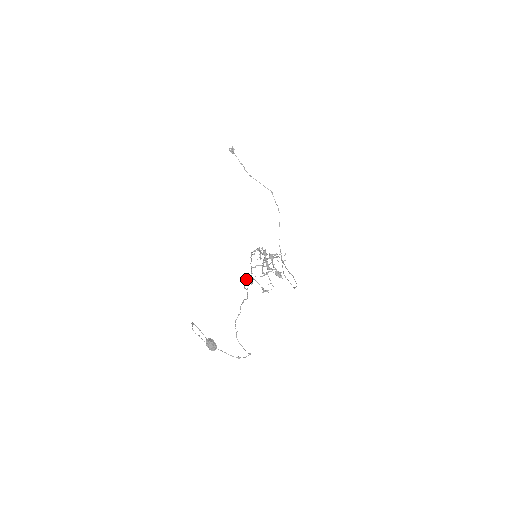
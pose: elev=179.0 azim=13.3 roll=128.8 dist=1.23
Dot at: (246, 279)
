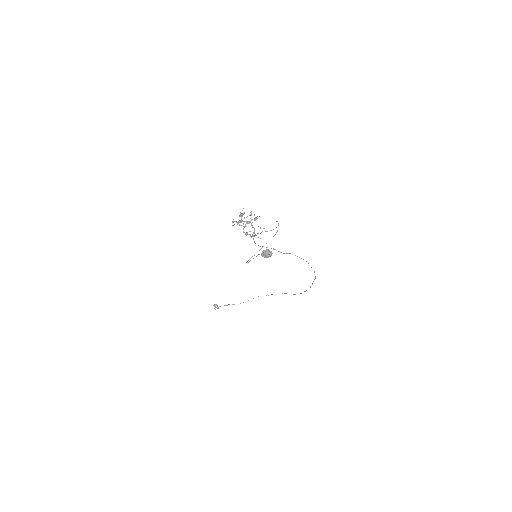
Dot at: occluded
